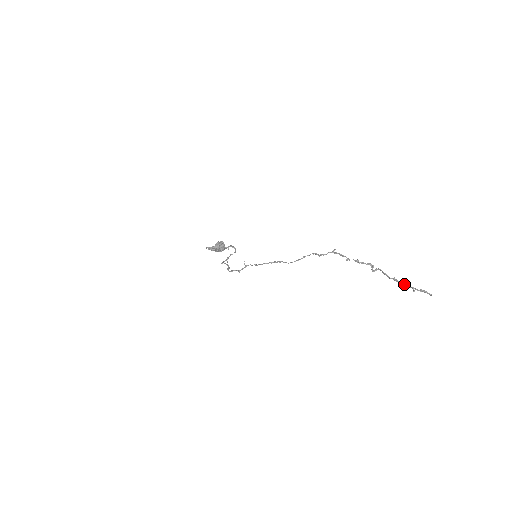
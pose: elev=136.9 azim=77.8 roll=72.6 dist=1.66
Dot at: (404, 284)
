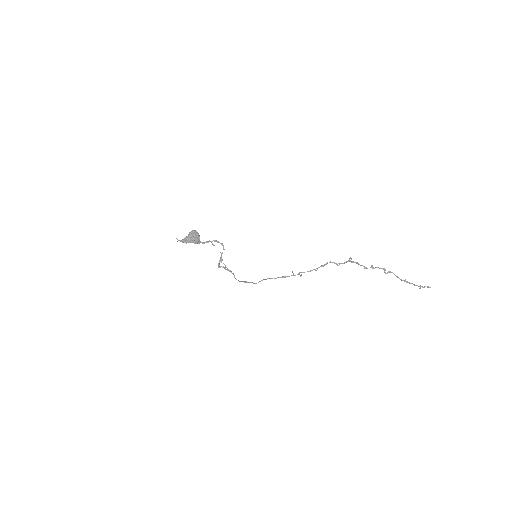
Dot at: (414, 285)
